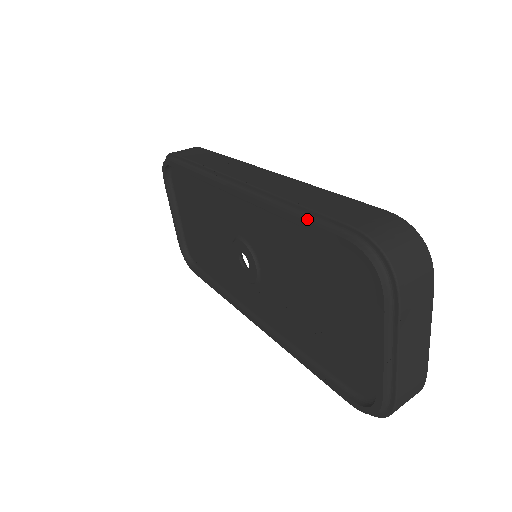
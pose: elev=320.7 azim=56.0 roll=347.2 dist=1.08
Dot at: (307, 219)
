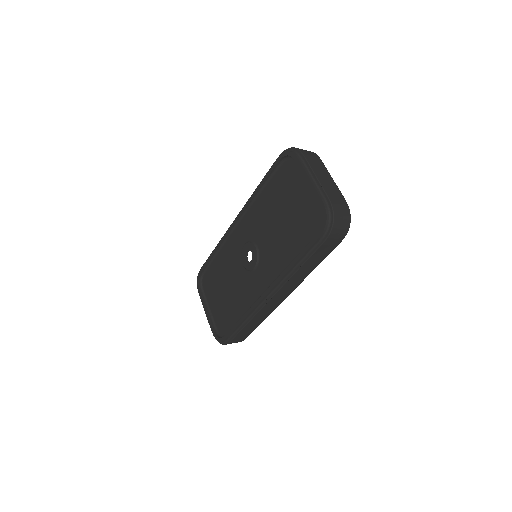
Dot at: (264, 178)
